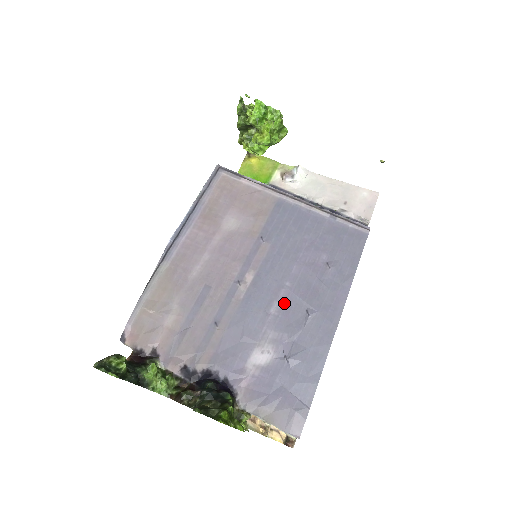
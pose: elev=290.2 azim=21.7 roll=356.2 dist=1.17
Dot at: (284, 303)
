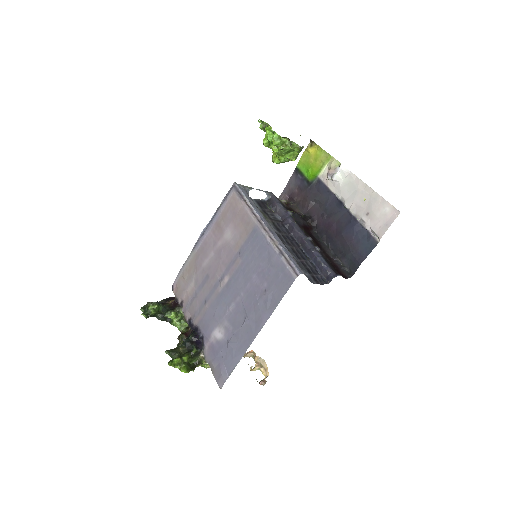
Dot at: (237, 306)
